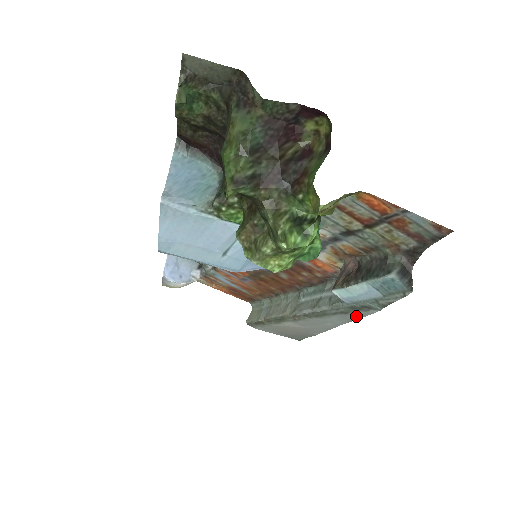
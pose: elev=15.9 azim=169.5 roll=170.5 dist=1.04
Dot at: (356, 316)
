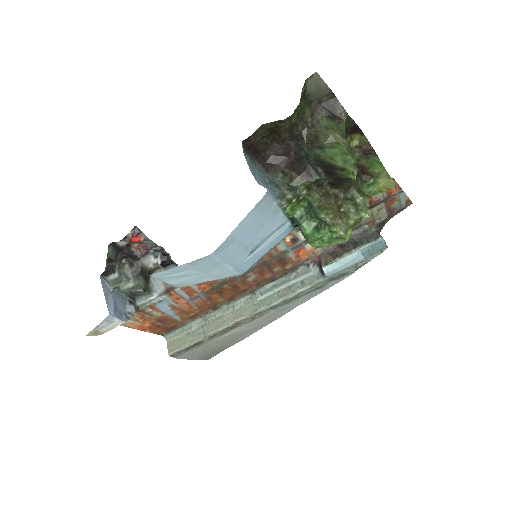
Dot at: (324, 289)
